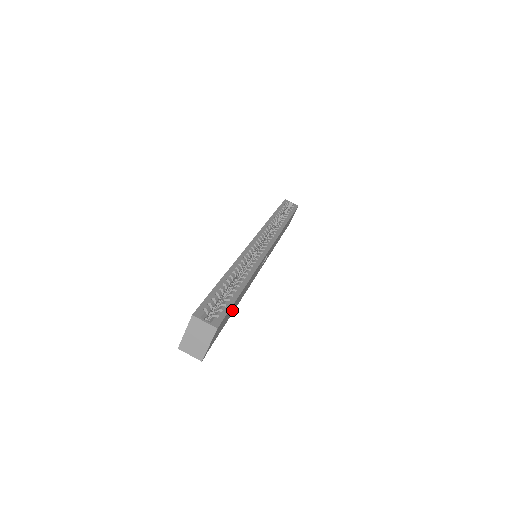
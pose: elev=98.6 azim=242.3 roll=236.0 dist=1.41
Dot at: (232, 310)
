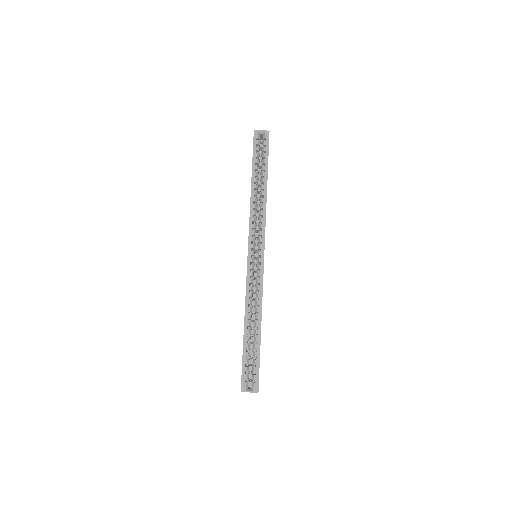
Dot at: occluded
